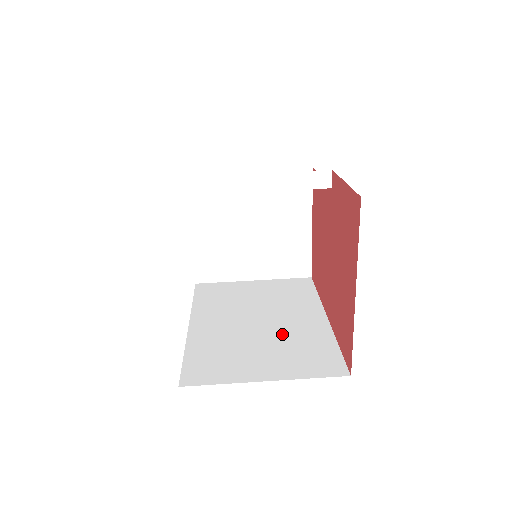
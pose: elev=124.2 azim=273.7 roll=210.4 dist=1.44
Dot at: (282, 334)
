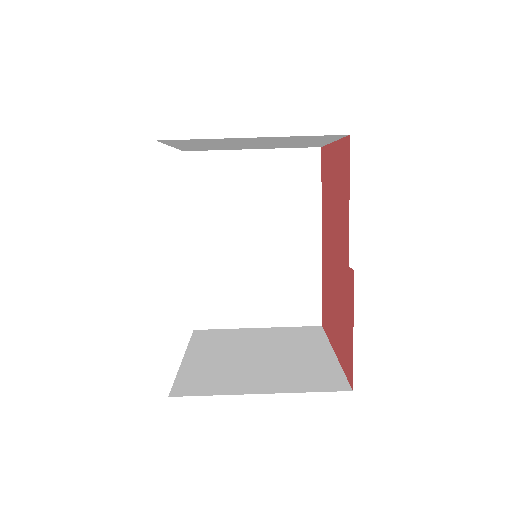
Dot at: (276, 266)
